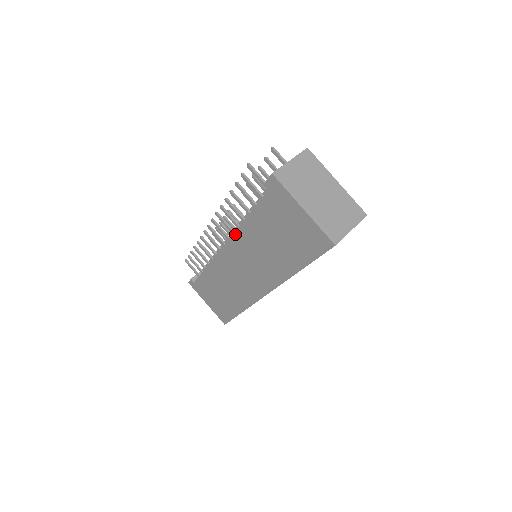
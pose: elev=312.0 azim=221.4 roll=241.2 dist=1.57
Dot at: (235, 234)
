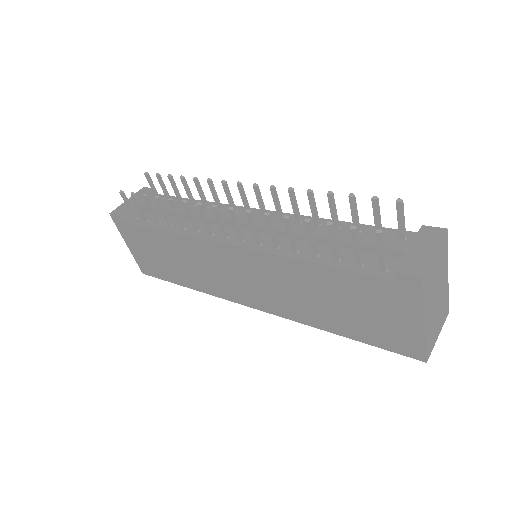
Dot at: (269, 255)
